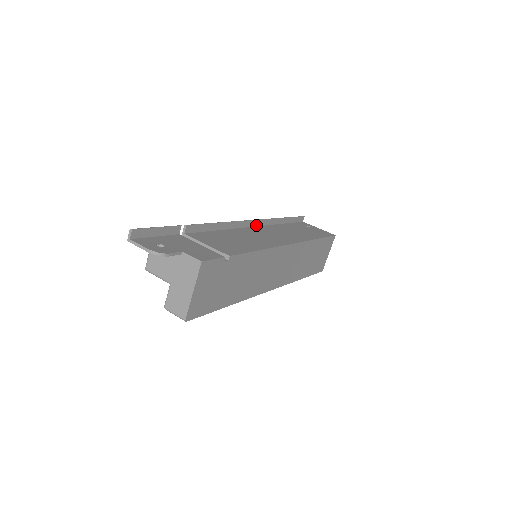
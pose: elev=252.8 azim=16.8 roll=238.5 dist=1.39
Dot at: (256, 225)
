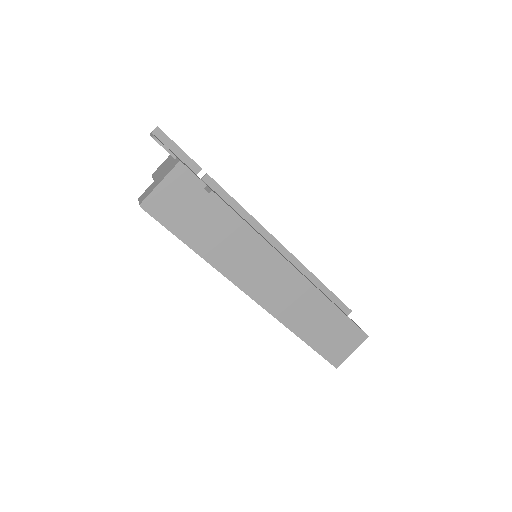
Dot at: (283, 254)
